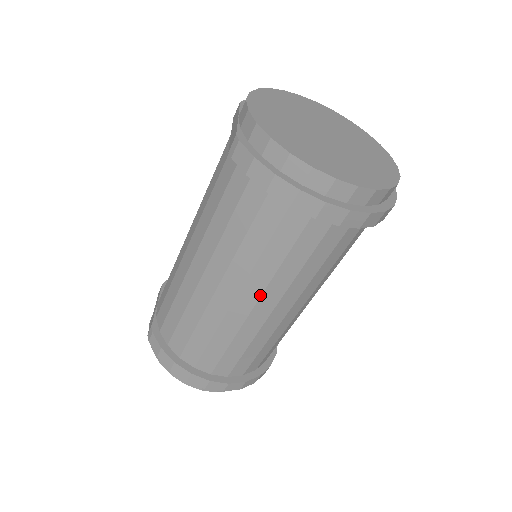
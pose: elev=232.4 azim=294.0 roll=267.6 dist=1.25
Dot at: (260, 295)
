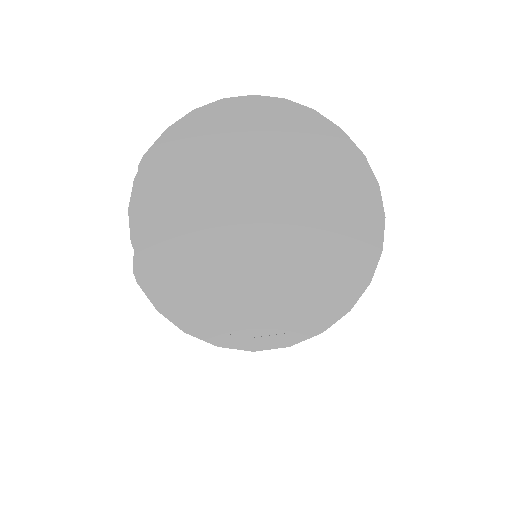
Dot at: occluded
